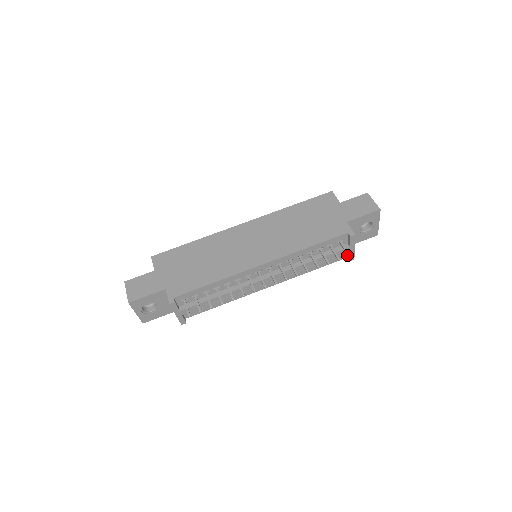
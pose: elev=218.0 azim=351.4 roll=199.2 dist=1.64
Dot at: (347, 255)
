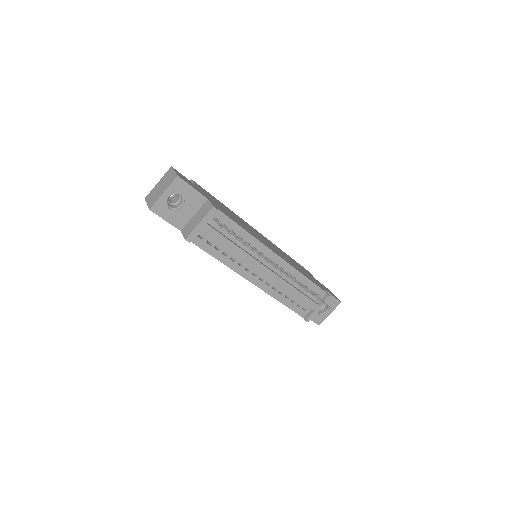
Dot at: (324, 304)
